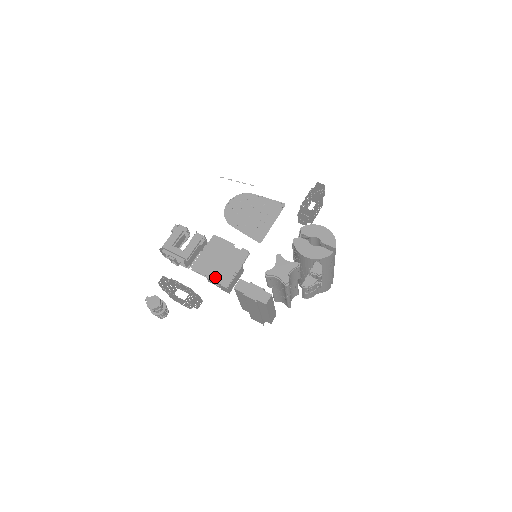
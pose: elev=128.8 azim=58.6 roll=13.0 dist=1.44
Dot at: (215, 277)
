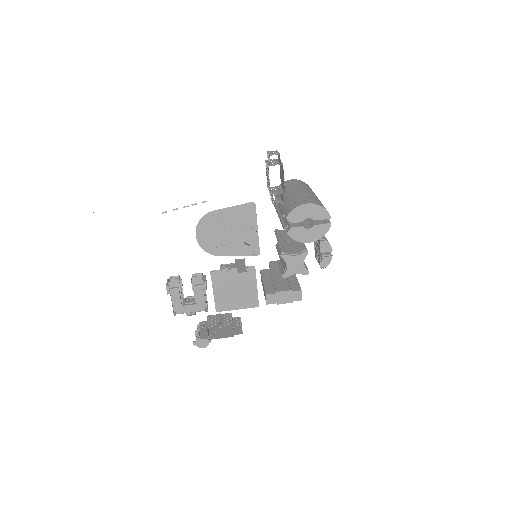
Dot at: (244, 306)
